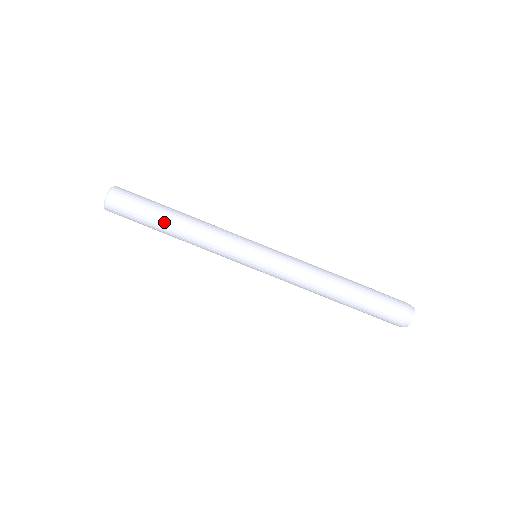
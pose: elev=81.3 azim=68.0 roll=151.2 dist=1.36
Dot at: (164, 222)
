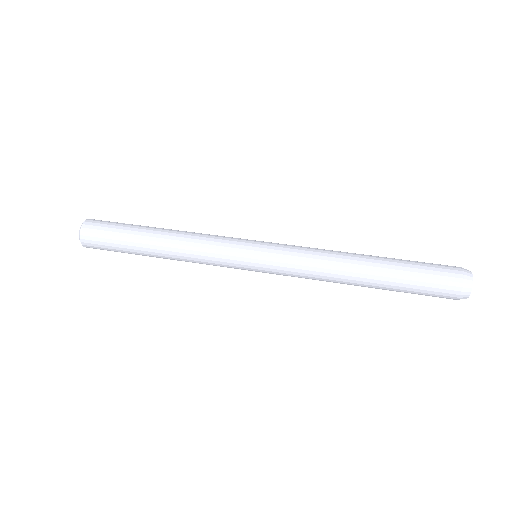
Dot at: (147, 230)
